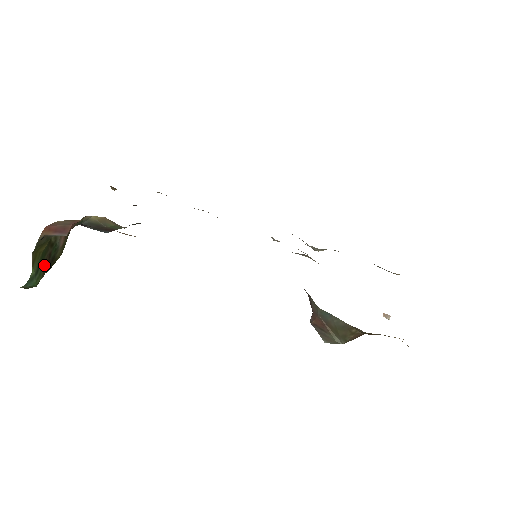
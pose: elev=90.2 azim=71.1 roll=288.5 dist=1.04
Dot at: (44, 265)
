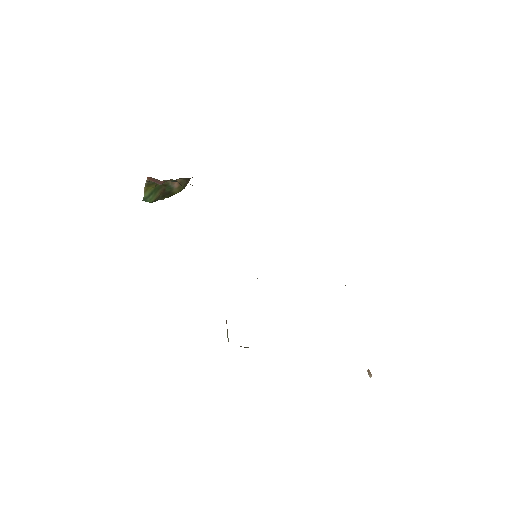
Dot at: (158, 194)
